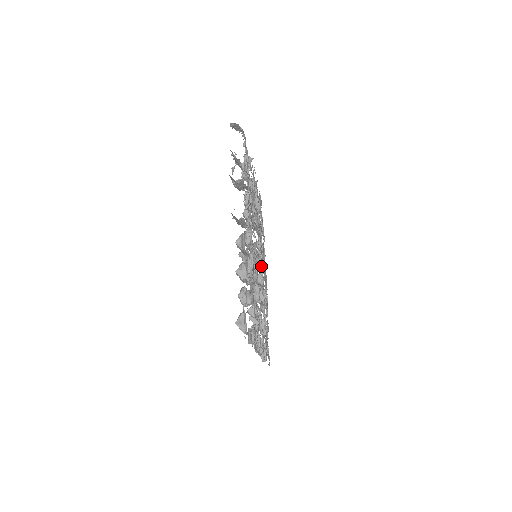
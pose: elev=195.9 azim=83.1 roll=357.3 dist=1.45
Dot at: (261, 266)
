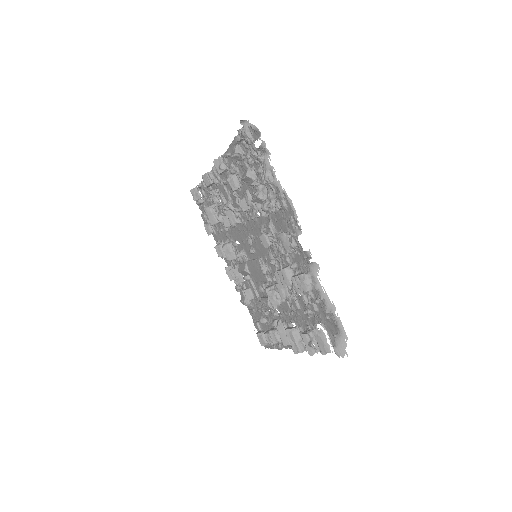
Dot at: (242, 222)
